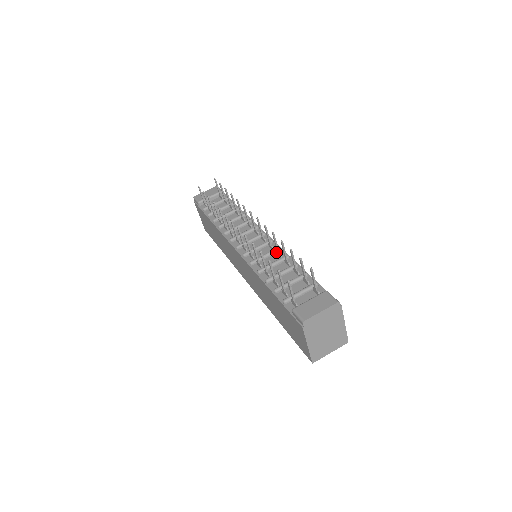
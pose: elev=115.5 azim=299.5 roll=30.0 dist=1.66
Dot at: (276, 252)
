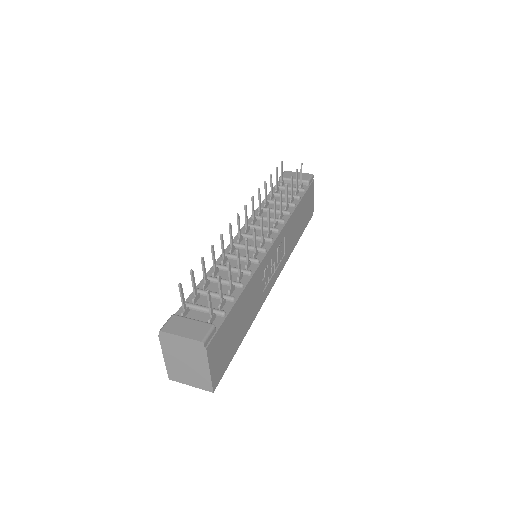
Dot at: (249, 261)
